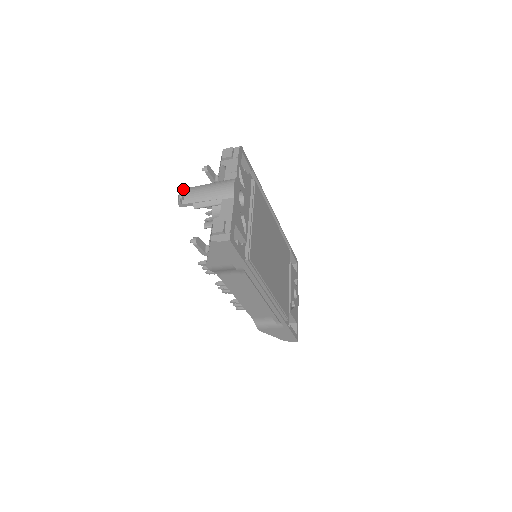
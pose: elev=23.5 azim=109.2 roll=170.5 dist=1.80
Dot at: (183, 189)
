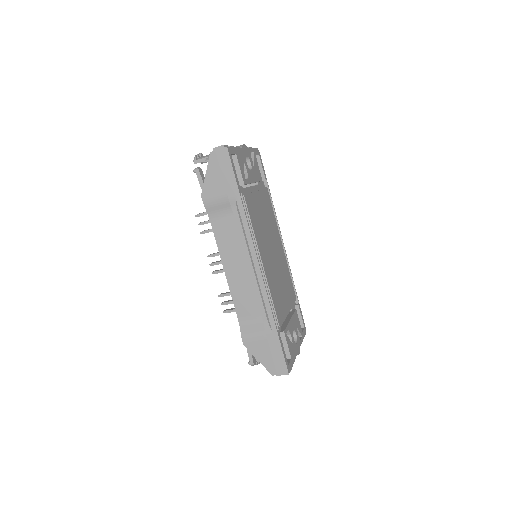
Dot at: occluded
